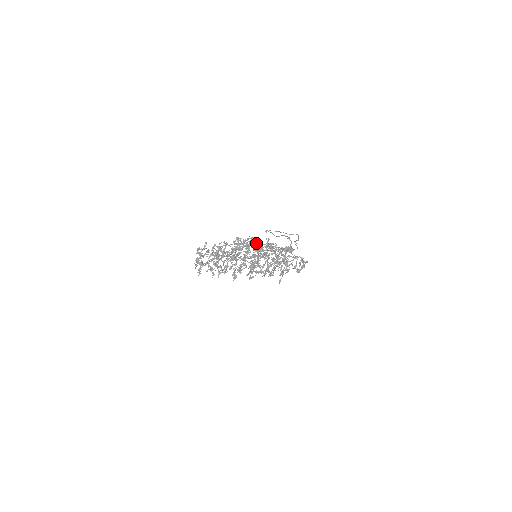
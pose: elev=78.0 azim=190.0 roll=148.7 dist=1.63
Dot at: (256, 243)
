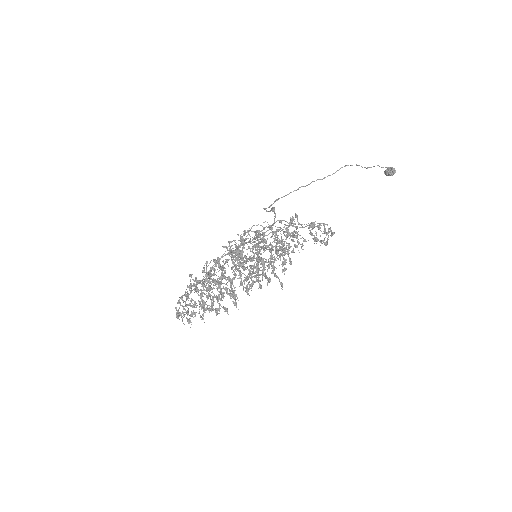
Dot at: (256, 234)
